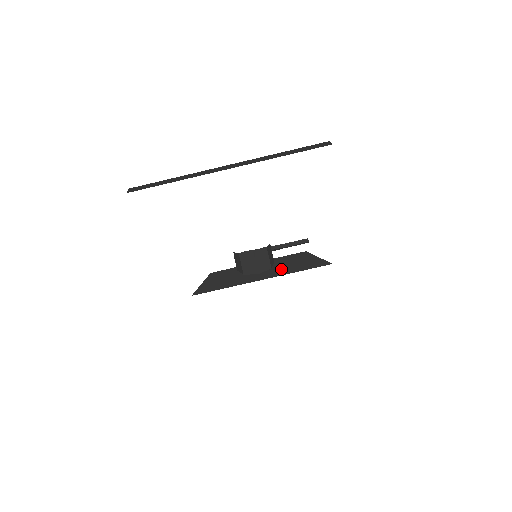
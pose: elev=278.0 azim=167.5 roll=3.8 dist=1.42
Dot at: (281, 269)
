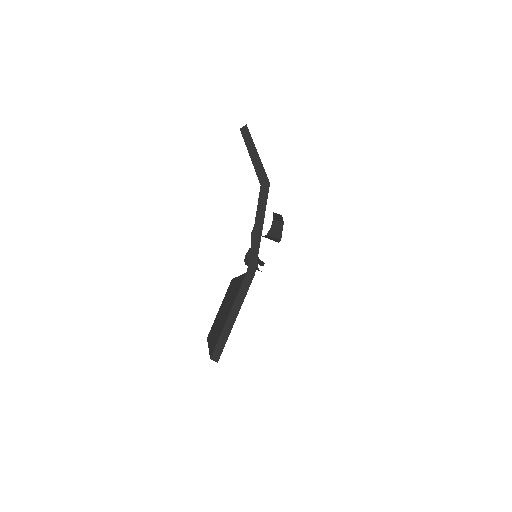
Dot at: occluded
